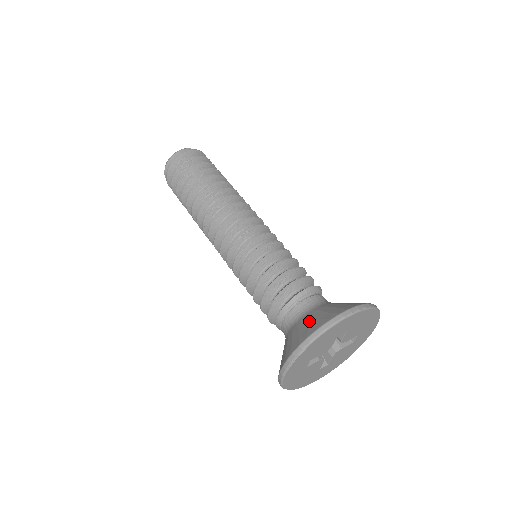
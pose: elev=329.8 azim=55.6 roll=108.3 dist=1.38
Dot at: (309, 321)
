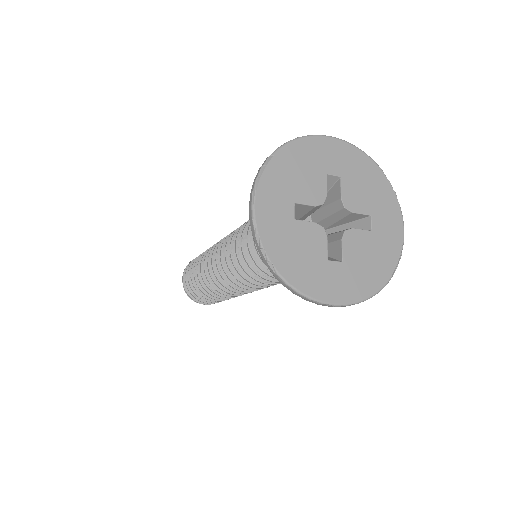
Dot at: occluded
